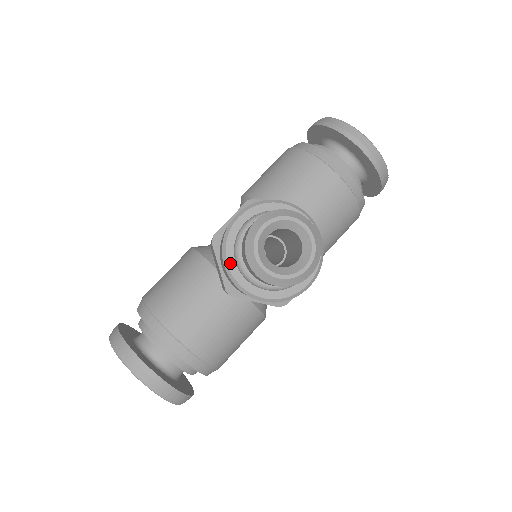
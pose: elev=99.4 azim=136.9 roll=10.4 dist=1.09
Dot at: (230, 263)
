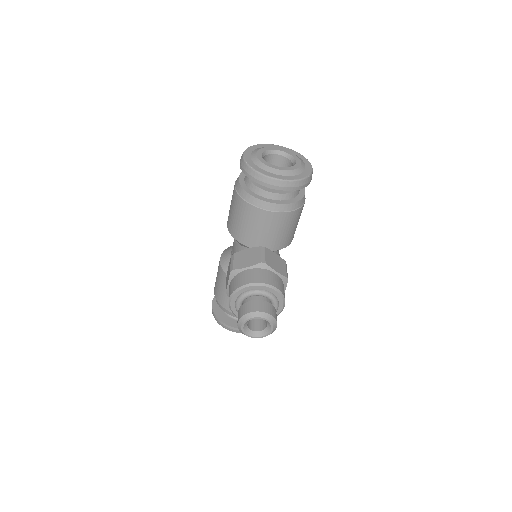
Dot at: occluded
